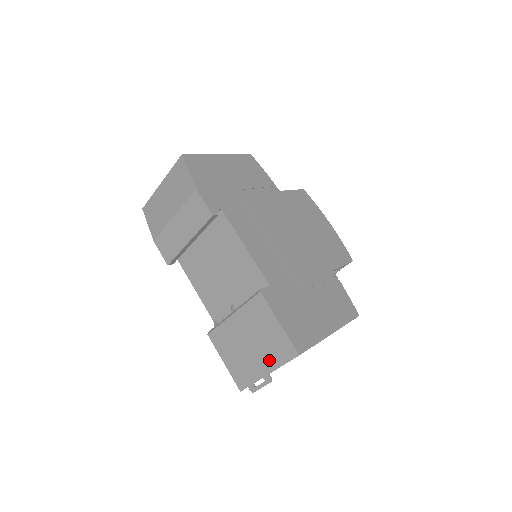
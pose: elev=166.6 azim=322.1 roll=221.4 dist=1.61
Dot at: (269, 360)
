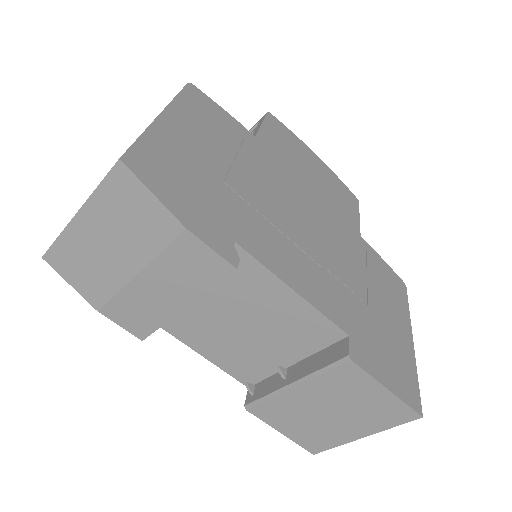
Dot at: (366, 425)
